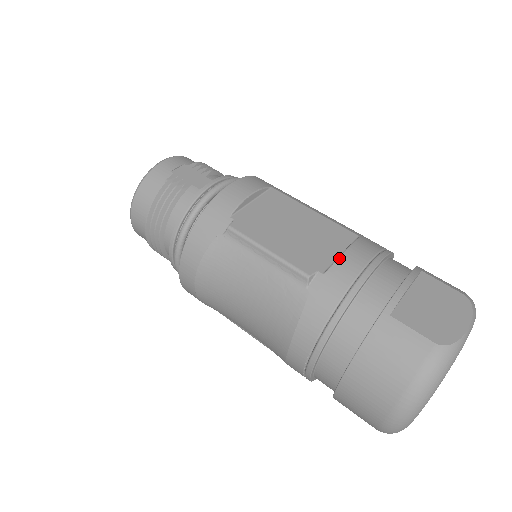
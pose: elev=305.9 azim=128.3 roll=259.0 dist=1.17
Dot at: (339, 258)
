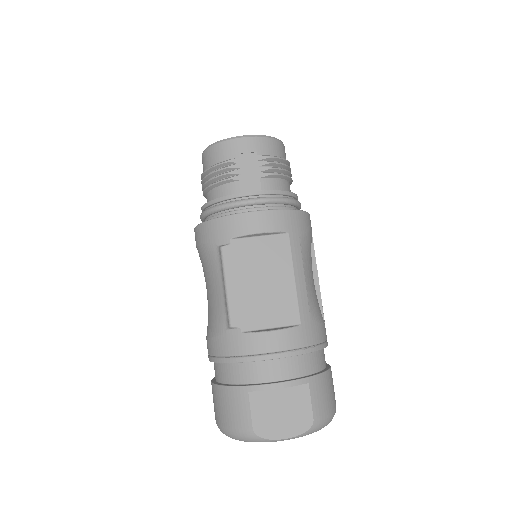
Dot at: (260, 333)
